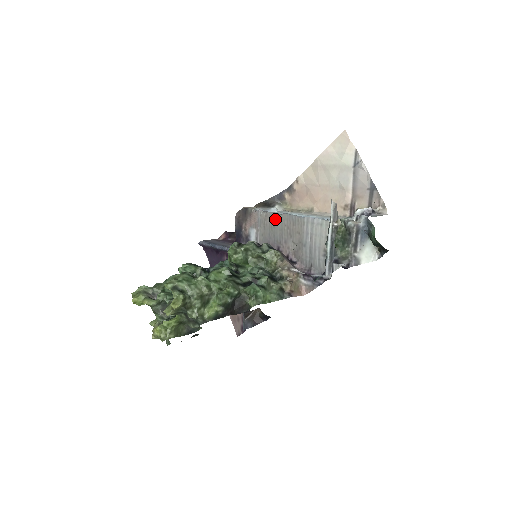
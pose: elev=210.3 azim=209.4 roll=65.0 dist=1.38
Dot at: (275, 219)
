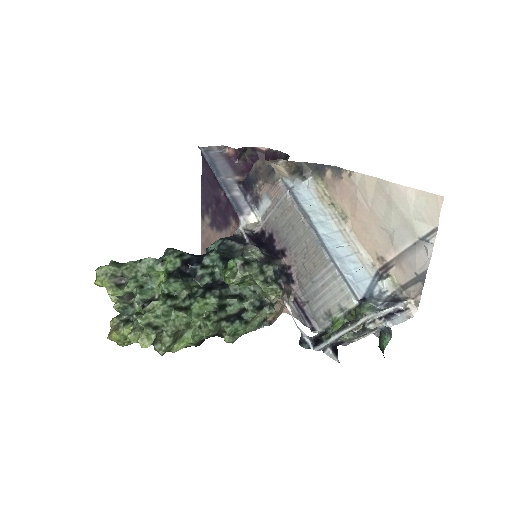
Dot at: (299, 223)
